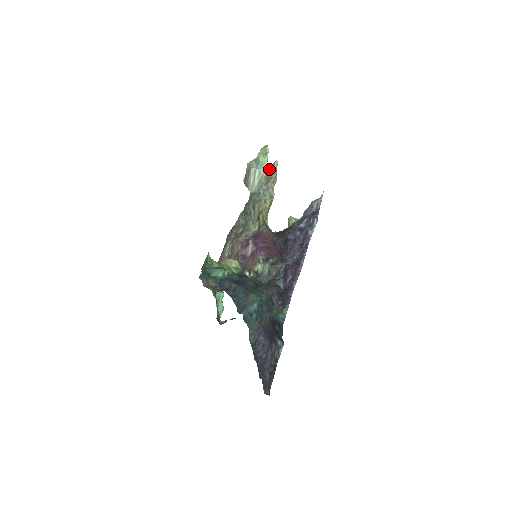
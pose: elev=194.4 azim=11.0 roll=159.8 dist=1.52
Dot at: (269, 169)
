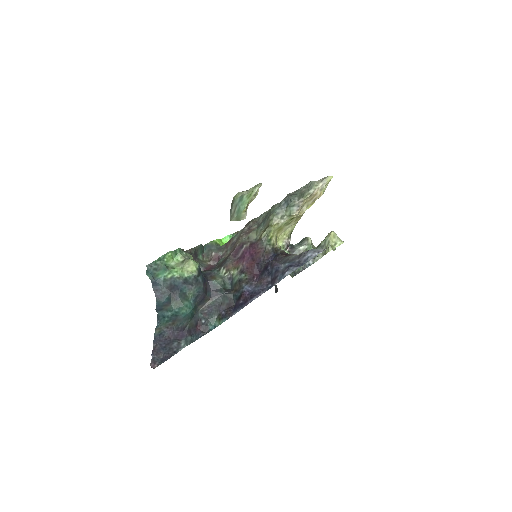
Dot at: (312, 183)
